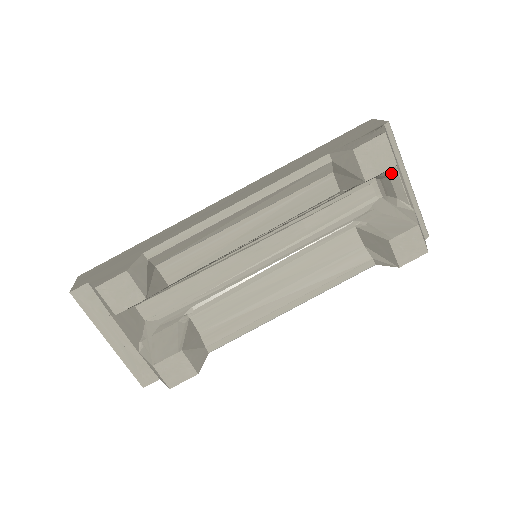
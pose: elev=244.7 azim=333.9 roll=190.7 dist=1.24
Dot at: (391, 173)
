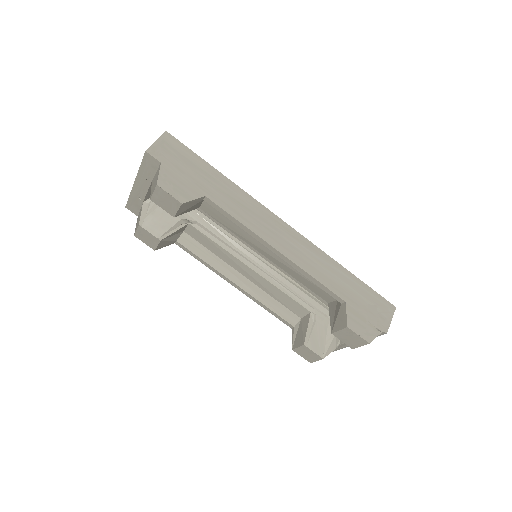
Dot at: occluded
